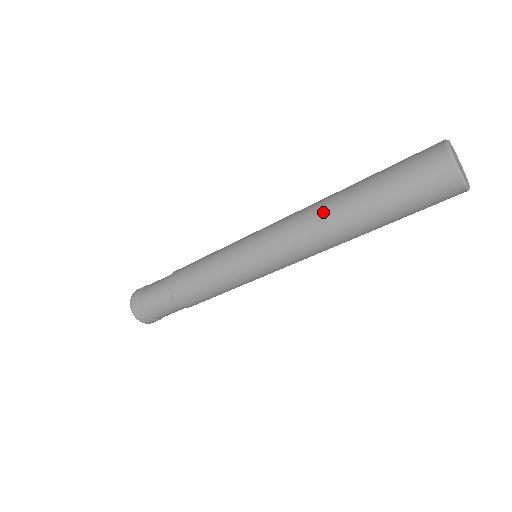
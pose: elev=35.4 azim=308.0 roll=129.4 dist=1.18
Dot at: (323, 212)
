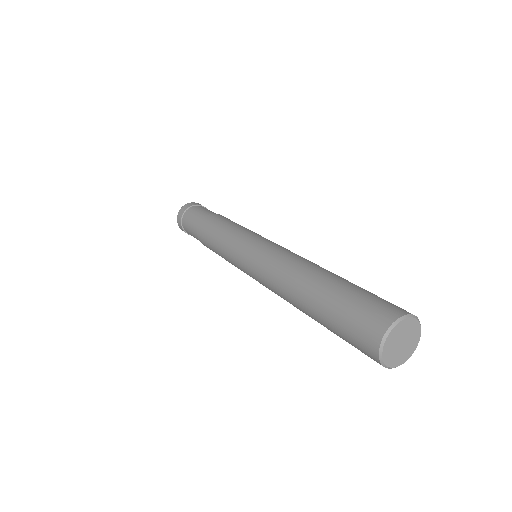
Dot at: occluded
